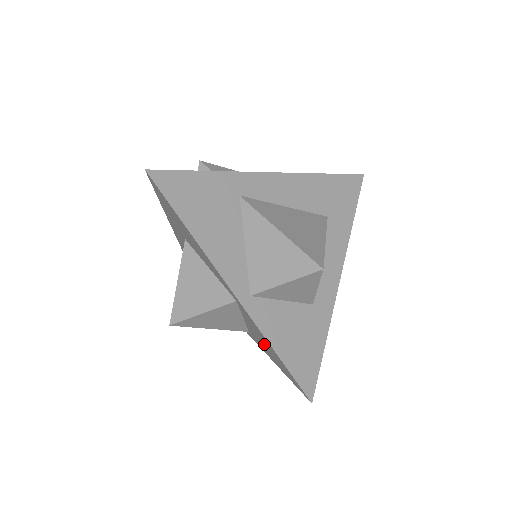
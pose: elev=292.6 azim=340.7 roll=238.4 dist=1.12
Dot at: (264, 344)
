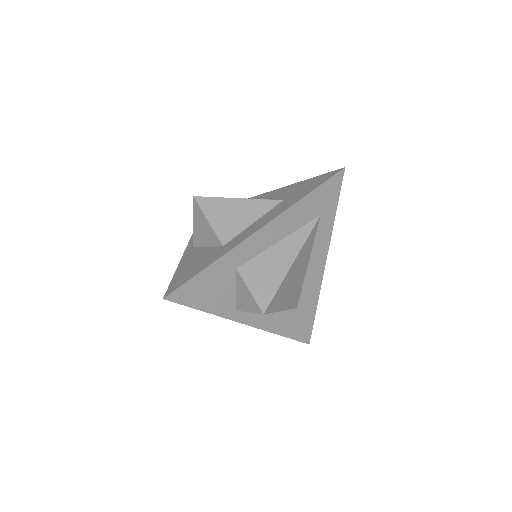
Dot at: occluded
